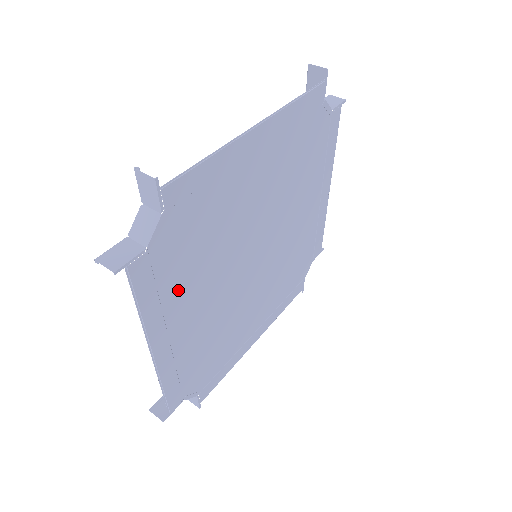
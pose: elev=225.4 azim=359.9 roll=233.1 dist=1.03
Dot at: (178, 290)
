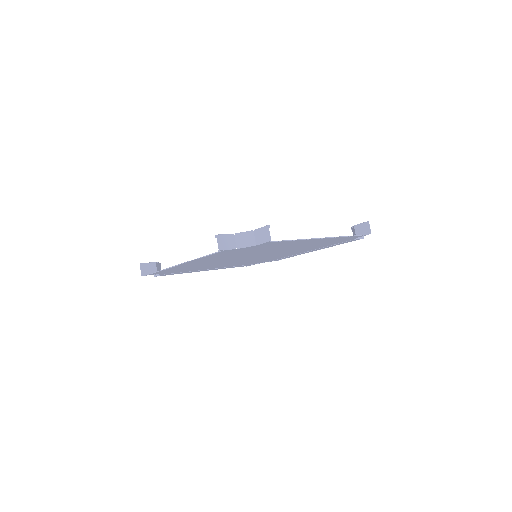
Dot at: (199, 269)
